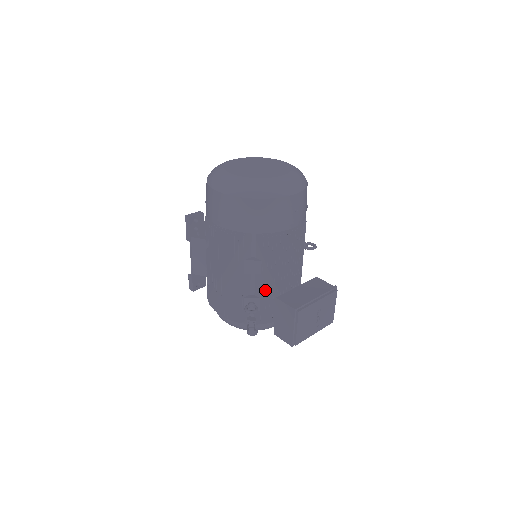
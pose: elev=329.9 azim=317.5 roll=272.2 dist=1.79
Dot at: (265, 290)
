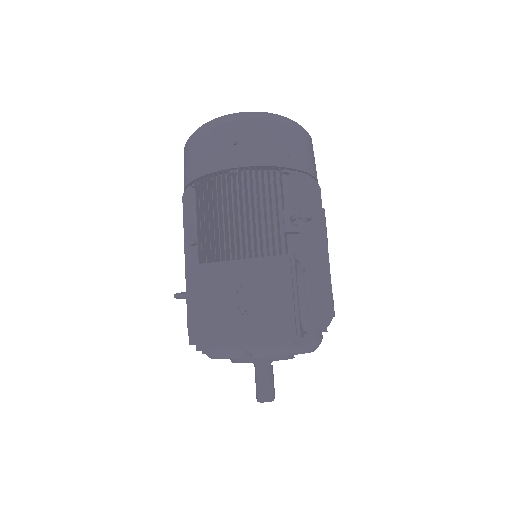
Dot at: occluded
